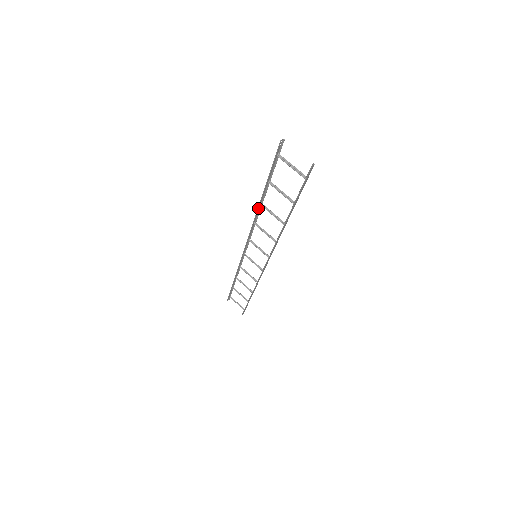
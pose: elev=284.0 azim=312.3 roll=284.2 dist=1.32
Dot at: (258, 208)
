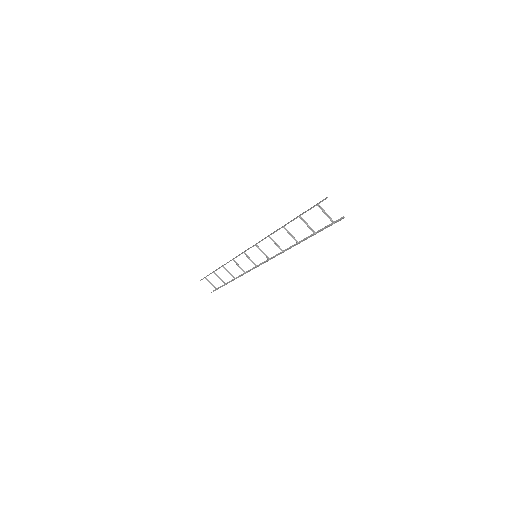
Dot at: occluded
